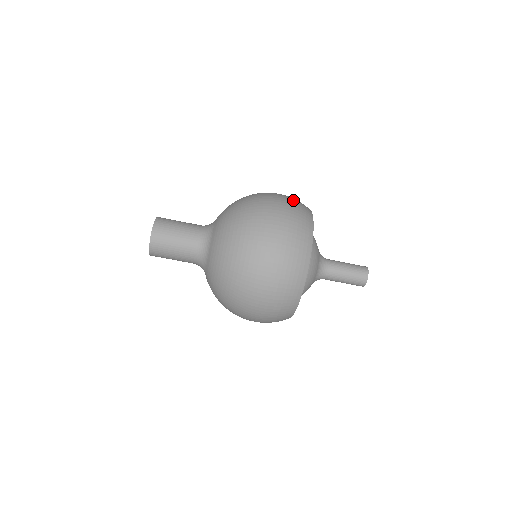
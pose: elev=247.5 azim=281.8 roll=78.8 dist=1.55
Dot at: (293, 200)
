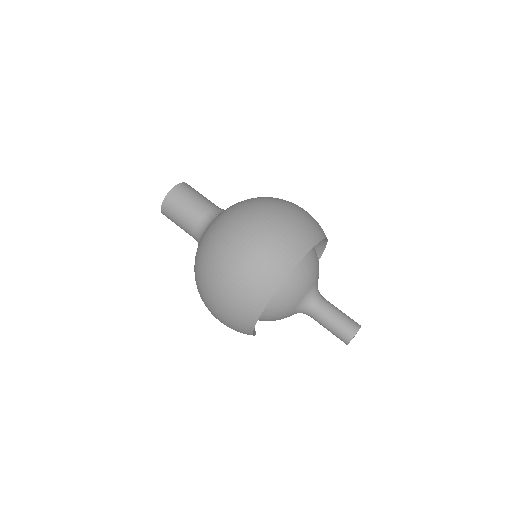
Dot at: occluded
